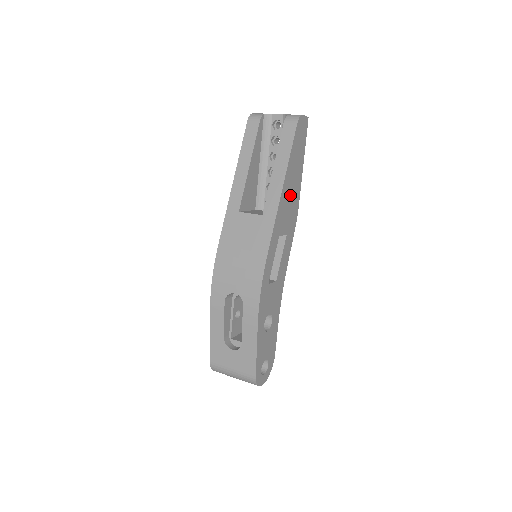
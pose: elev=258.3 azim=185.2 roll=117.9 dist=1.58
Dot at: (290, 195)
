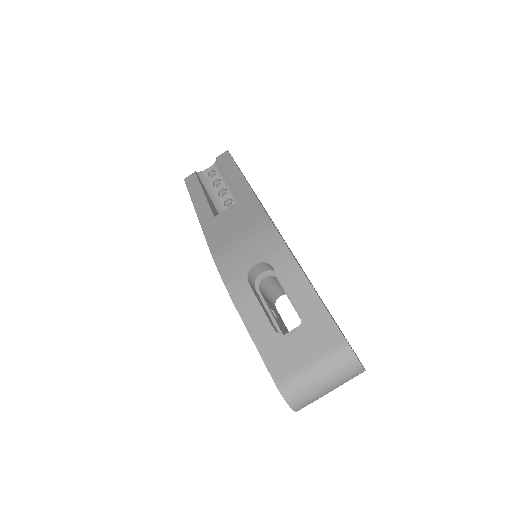
Dot at: occluded
